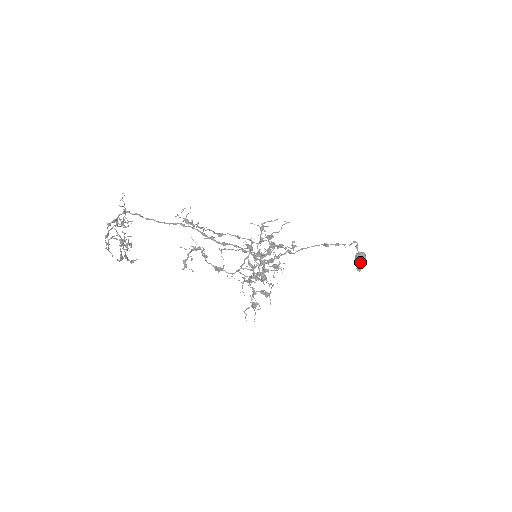
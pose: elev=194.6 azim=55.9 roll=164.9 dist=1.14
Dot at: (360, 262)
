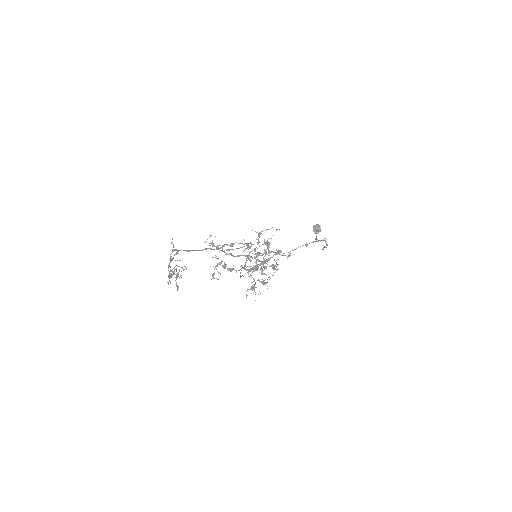
Dot at: (317, 232)
